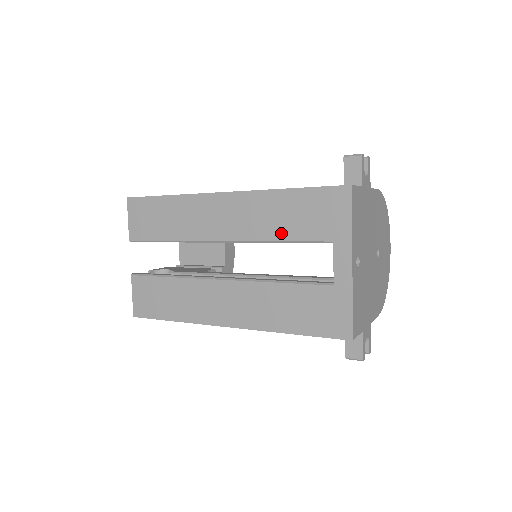
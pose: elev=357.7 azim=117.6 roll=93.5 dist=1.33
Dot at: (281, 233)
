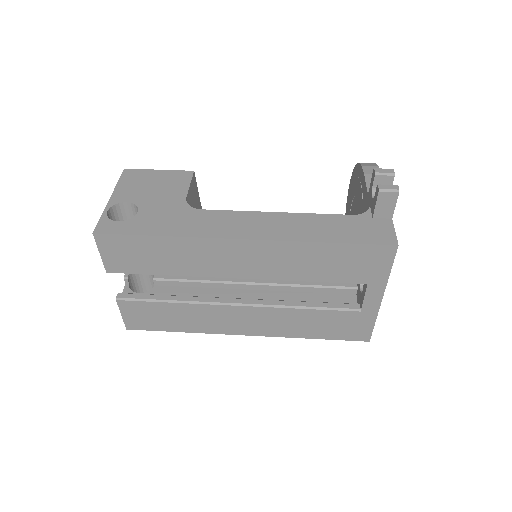
Dot at: (312, 276)
